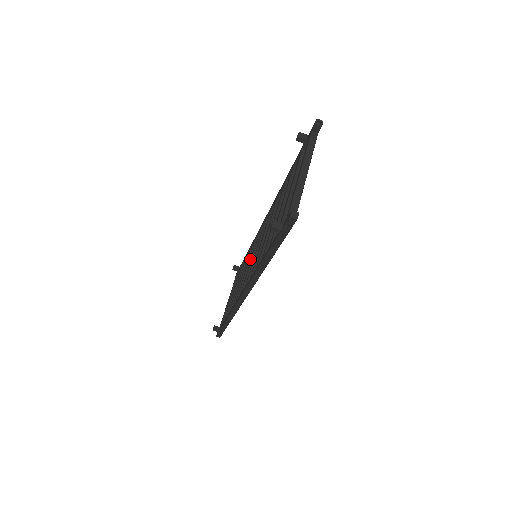
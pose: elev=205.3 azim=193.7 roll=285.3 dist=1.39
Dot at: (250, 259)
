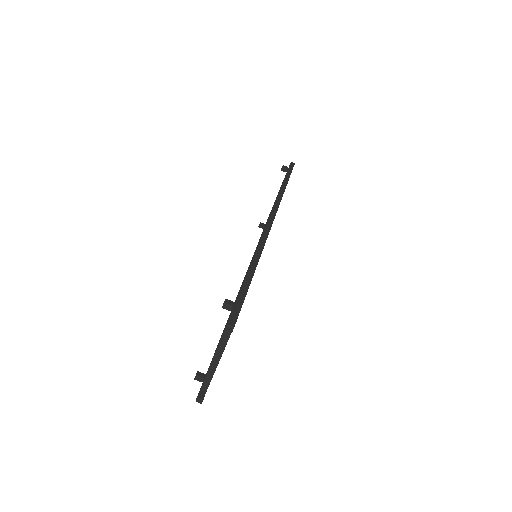
Dot at: occluded
